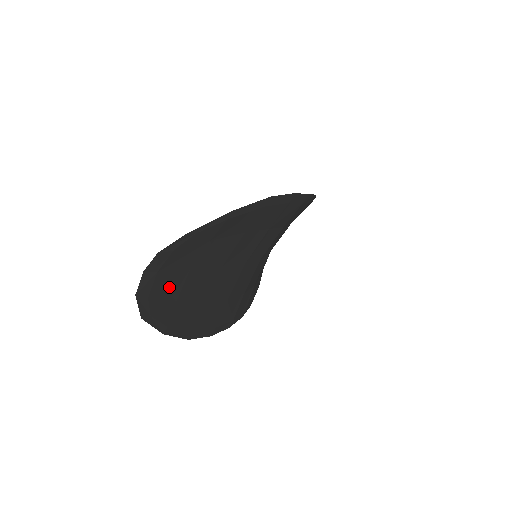
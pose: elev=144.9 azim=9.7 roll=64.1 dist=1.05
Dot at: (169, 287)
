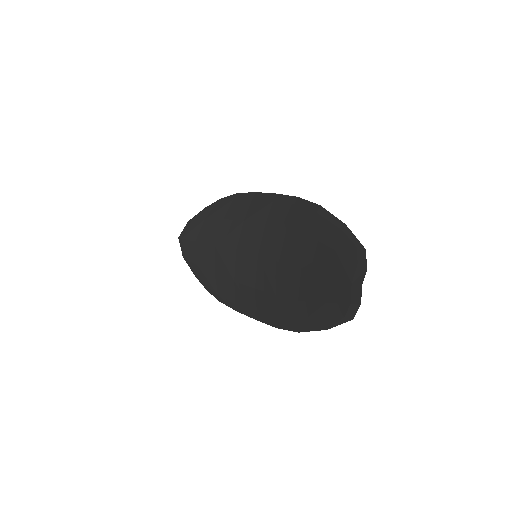
Dot at: (339, 293)
